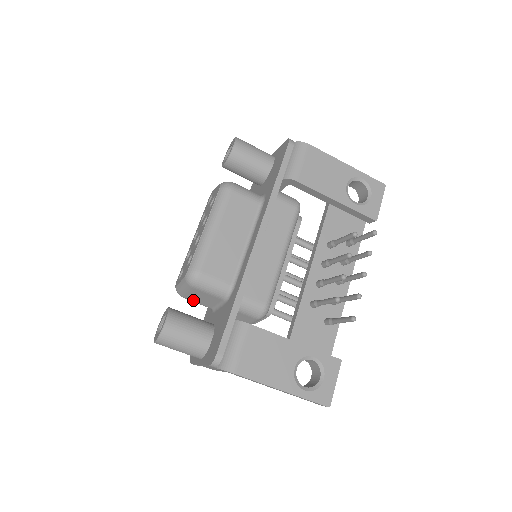
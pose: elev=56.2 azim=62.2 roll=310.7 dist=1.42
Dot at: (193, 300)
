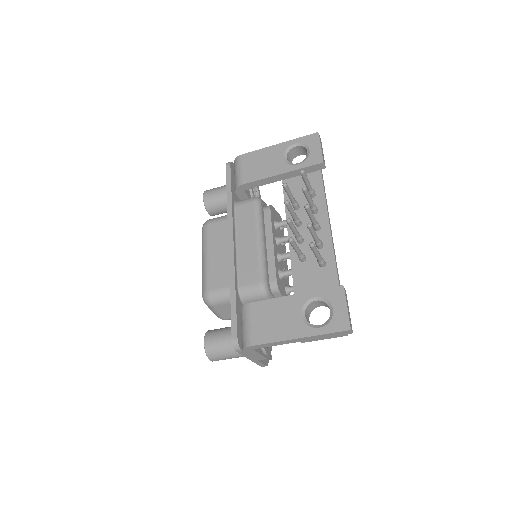
Dot at: occluded
